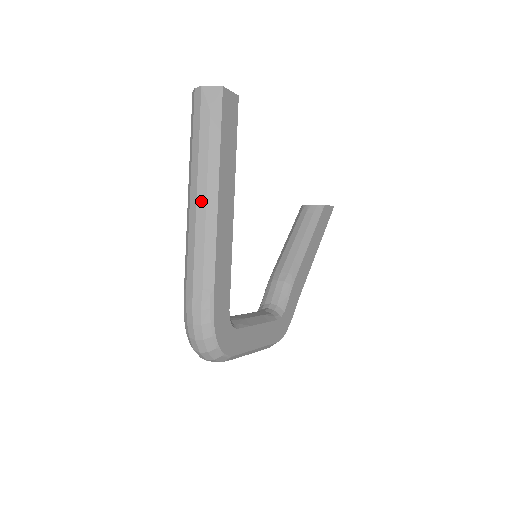
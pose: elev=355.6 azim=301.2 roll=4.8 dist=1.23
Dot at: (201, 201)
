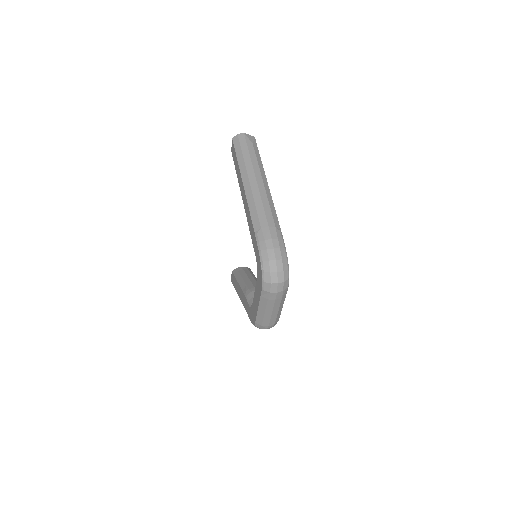
Dot at: (260, 182)
